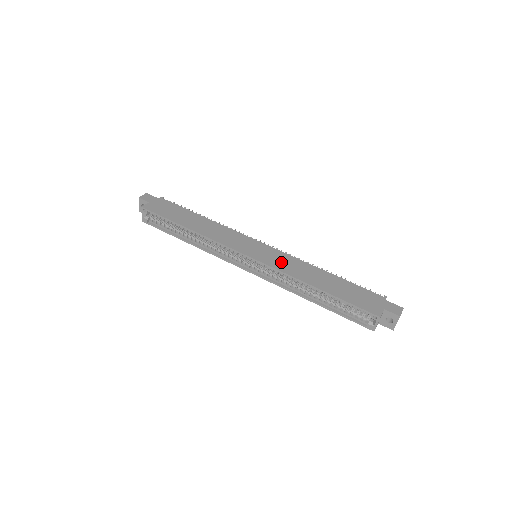
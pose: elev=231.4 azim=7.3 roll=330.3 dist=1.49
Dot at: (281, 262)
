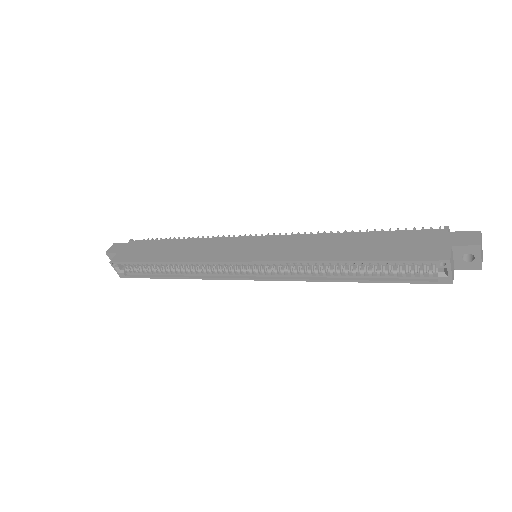
Dot at: (286, 249)
